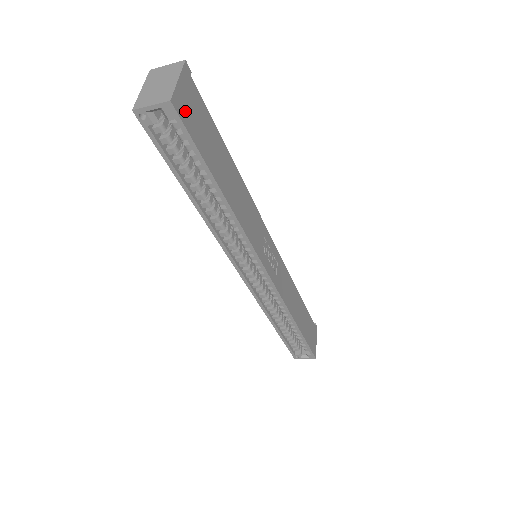
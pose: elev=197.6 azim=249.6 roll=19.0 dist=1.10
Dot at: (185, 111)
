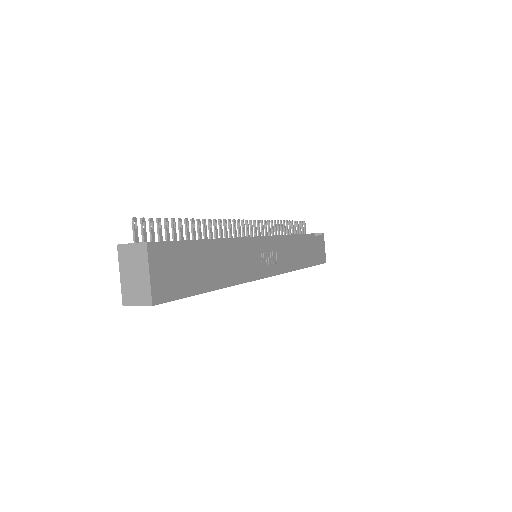
Dot at: (165, 288)
